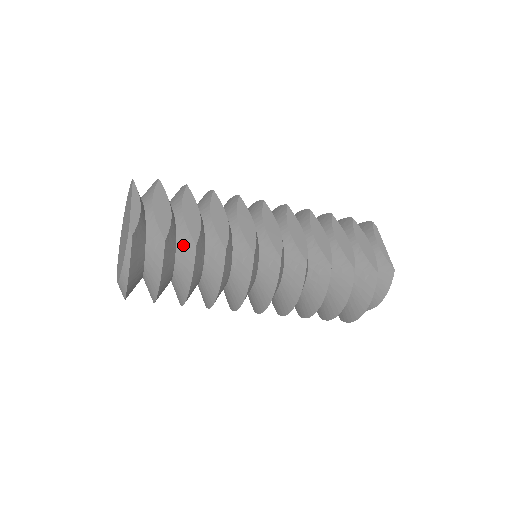
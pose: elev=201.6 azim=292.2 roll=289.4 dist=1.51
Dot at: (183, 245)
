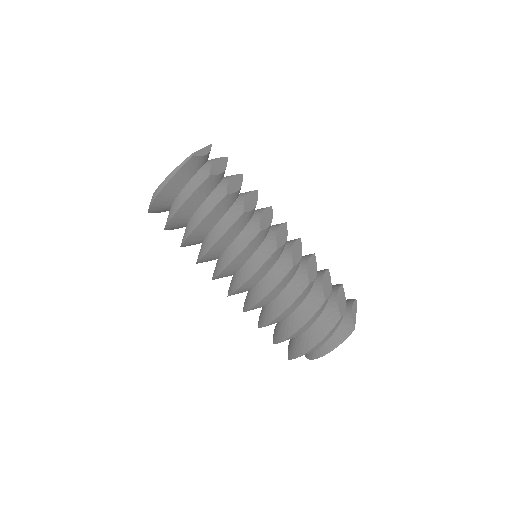
Dot at: (217, 193)
